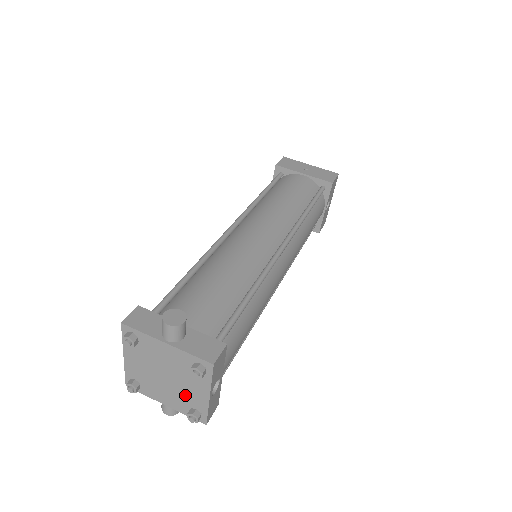
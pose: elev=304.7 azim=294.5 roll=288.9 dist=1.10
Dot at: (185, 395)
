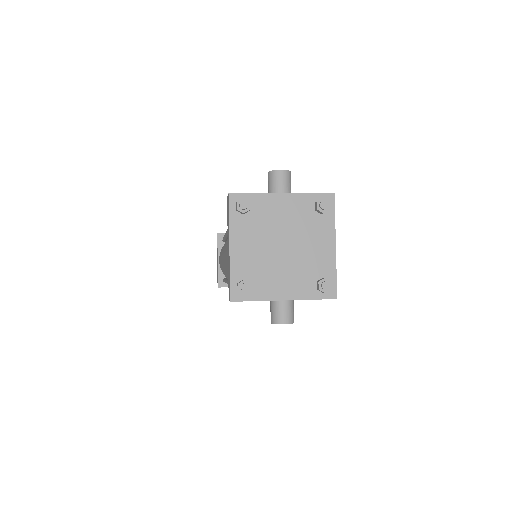
Dot at: (308, 263)
